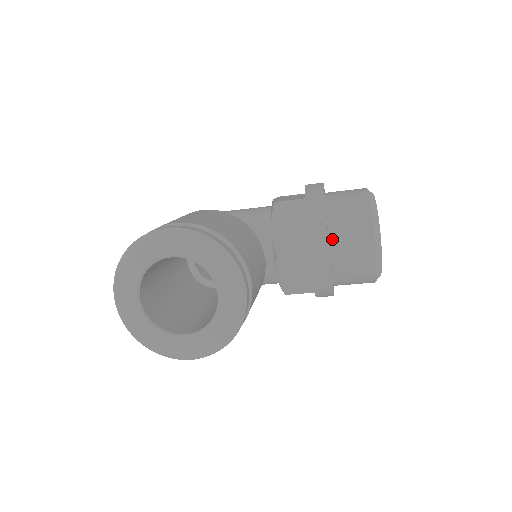
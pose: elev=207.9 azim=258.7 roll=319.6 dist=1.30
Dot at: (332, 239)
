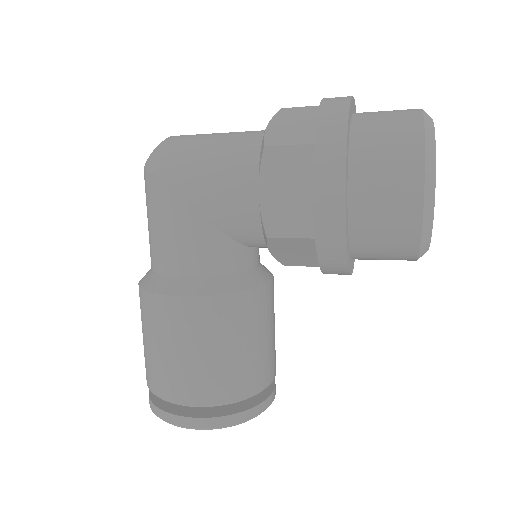
Dot at: occluded
